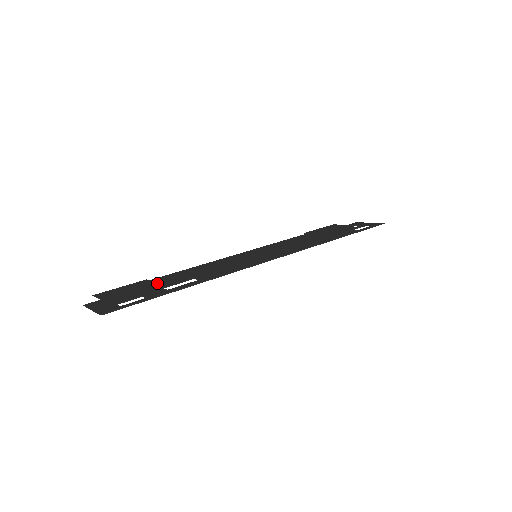
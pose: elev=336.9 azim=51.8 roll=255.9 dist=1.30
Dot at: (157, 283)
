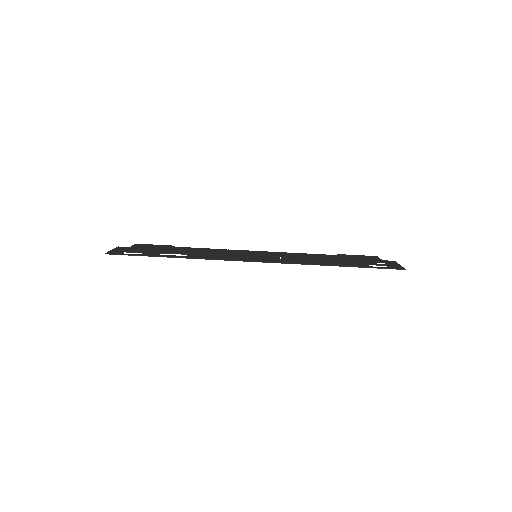
Dot at: (170, 249)
